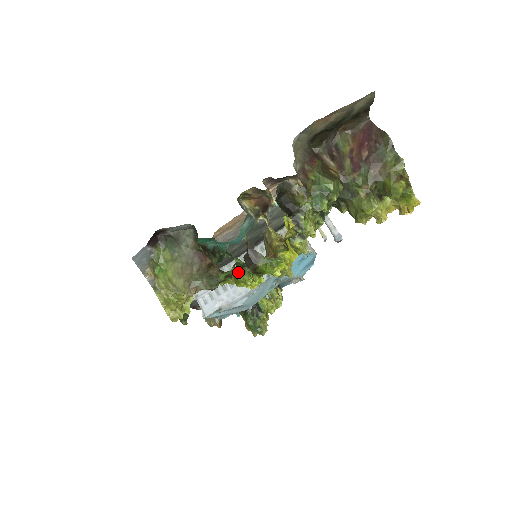
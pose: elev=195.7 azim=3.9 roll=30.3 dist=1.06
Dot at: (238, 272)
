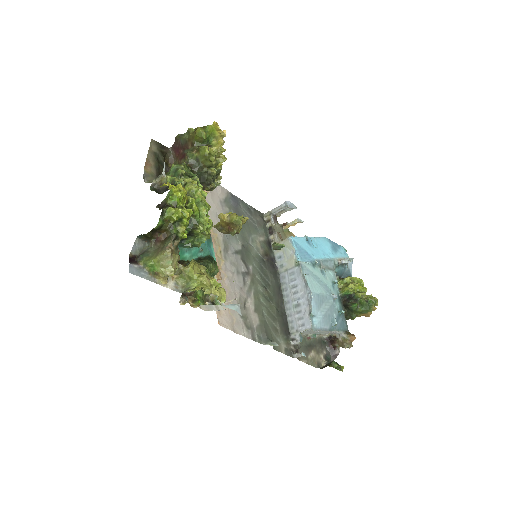
Dot at: (164, 215)
